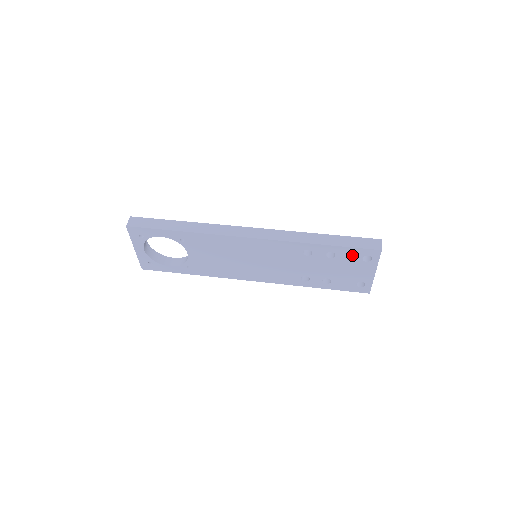
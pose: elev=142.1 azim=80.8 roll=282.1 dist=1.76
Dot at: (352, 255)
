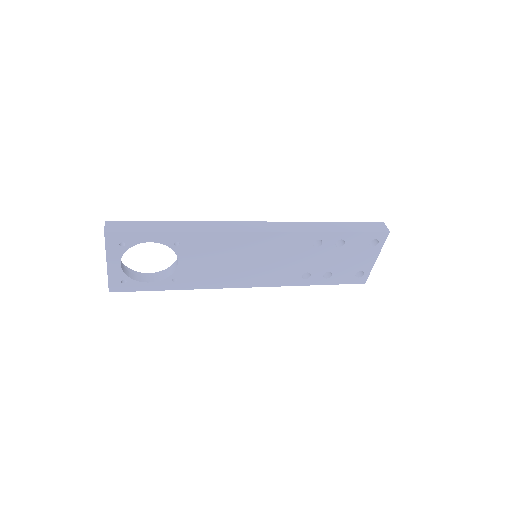
Dot at: (361, 241)
